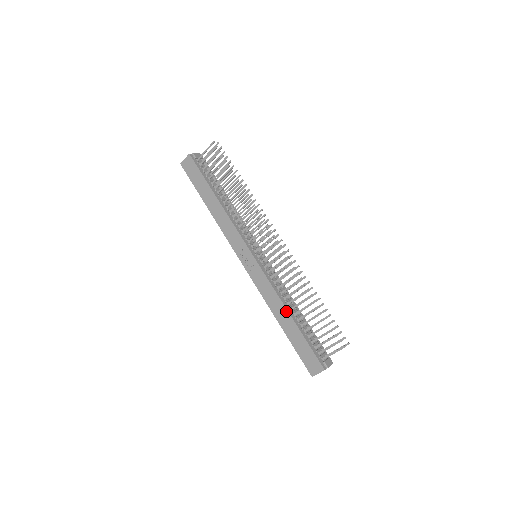
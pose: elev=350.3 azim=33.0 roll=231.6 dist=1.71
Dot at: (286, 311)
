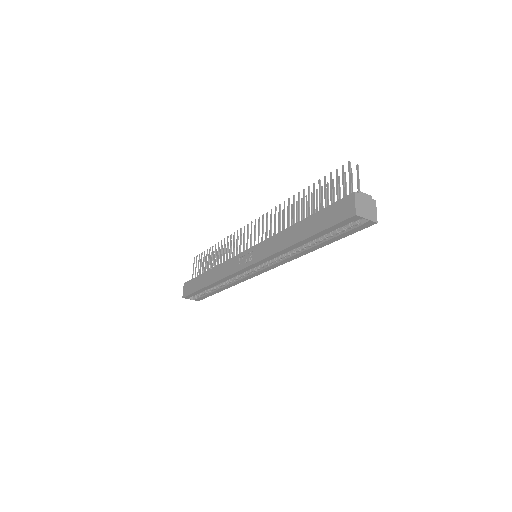
Dot at: (291, 227)
